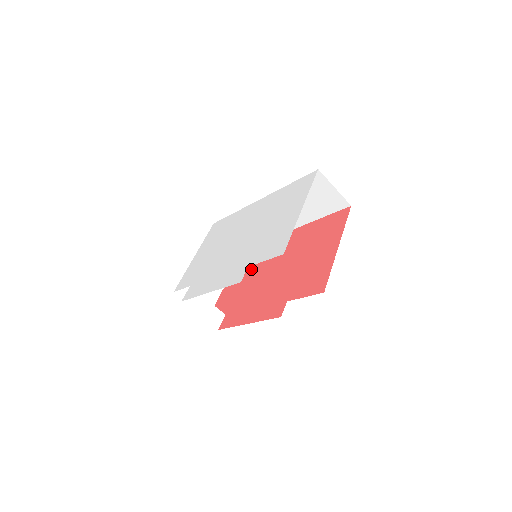
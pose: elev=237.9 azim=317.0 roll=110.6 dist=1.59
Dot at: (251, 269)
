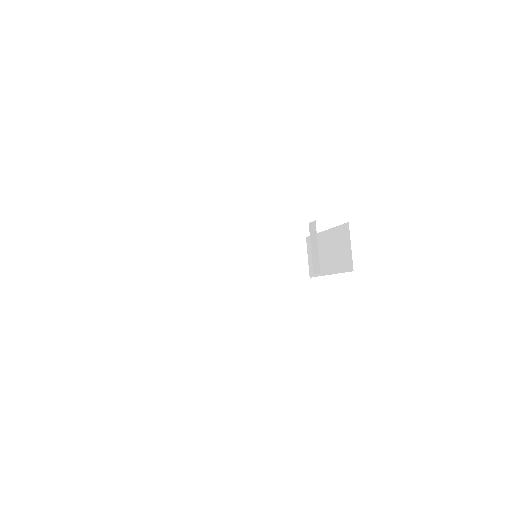
Dot at: occluded
